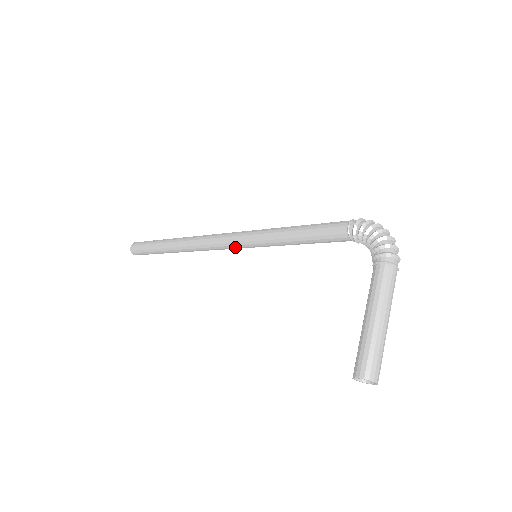
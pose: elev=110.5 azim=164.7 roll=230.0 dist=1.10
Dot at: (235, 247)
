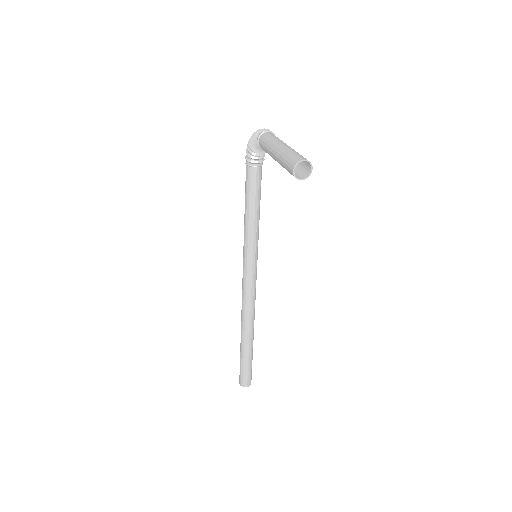
Dot at: (251, 275)
